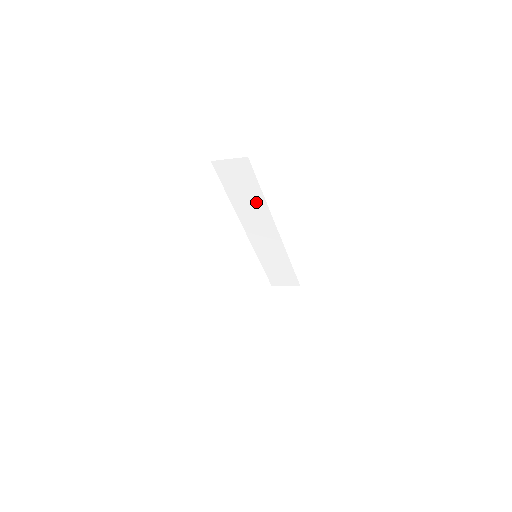
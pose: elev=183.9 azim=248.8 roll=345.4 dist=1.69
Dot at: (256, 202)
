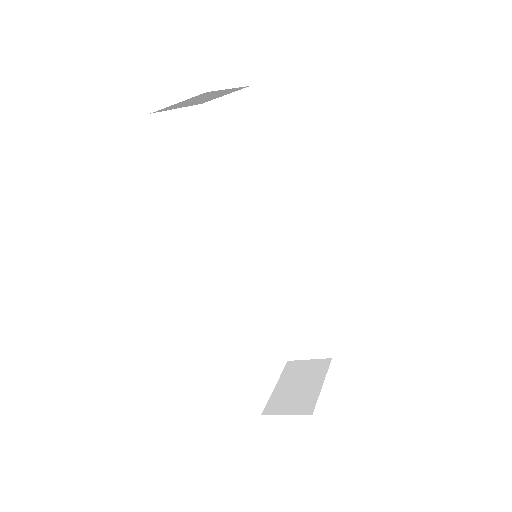
Dot at: (262, 175)
